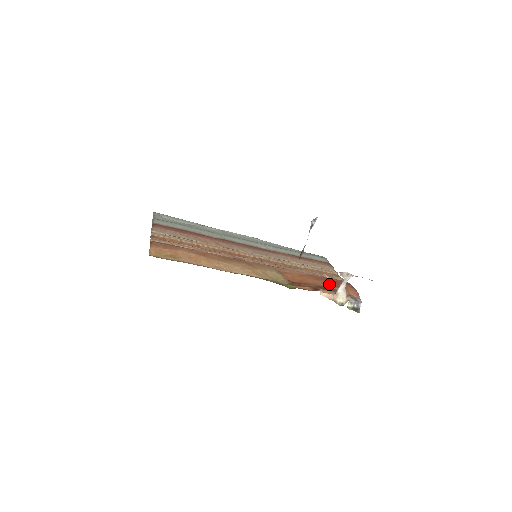
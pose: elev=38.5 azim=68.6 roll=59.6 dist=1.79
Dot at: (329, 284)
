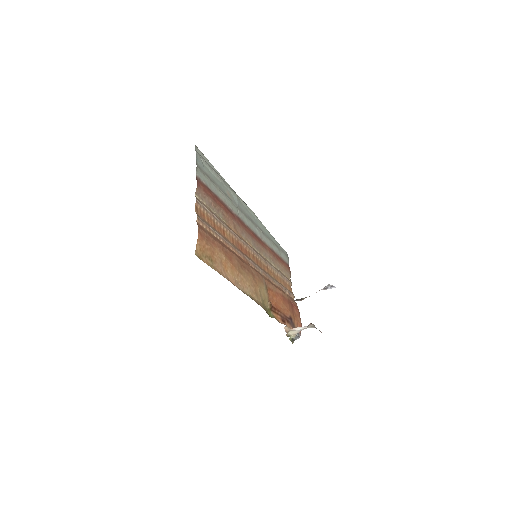
Dot at: (291, 313)
